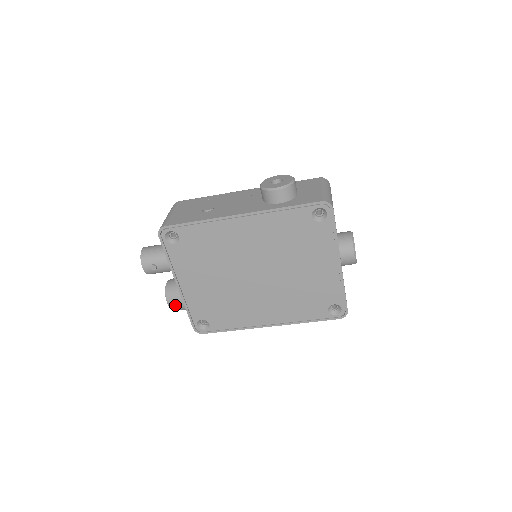
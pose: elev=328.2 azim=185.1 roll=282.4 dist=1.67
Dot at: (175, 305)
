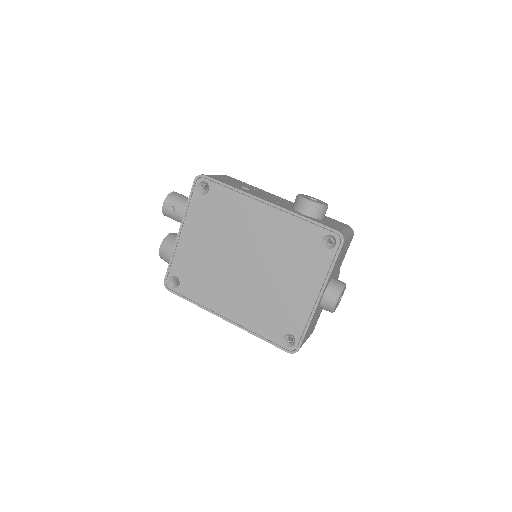
Dot at: (165, 253)
